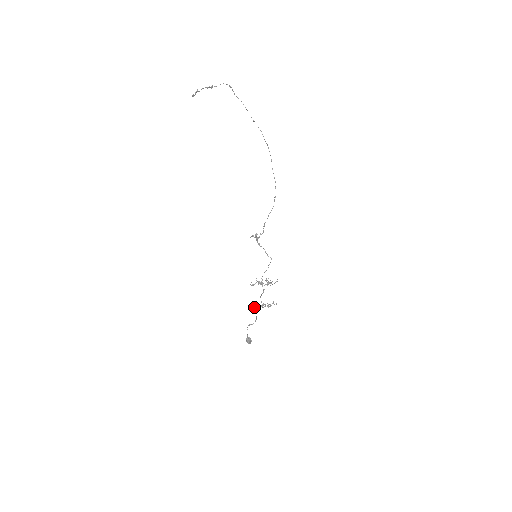
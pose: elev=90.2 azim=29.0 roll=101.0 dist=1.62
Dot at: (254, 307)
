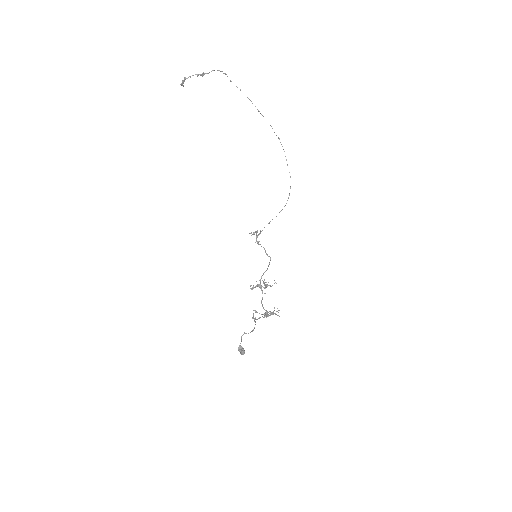
Dot at: (253, 314)
